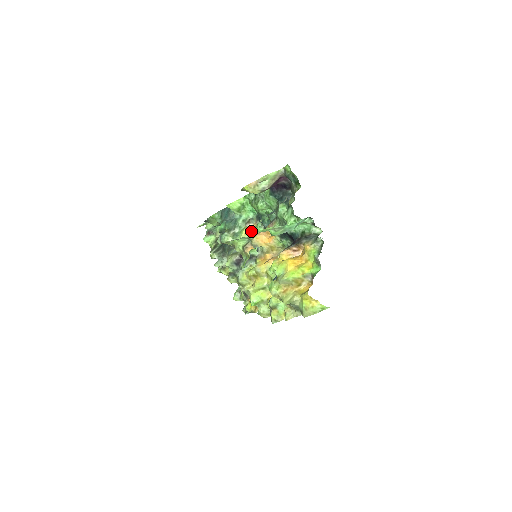
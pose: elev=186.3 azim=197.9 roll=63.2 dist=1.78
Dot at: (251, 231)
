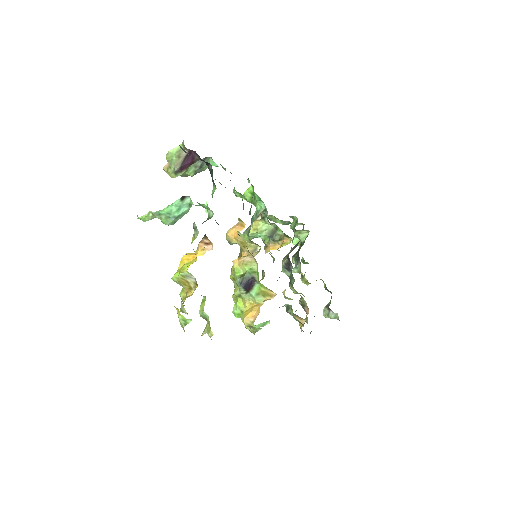
Dot at: (259, 225)
